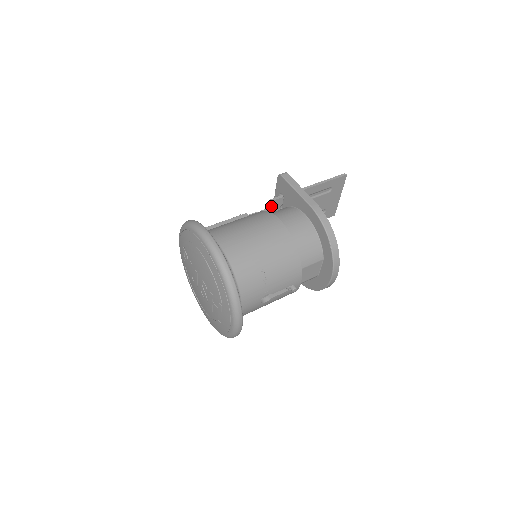
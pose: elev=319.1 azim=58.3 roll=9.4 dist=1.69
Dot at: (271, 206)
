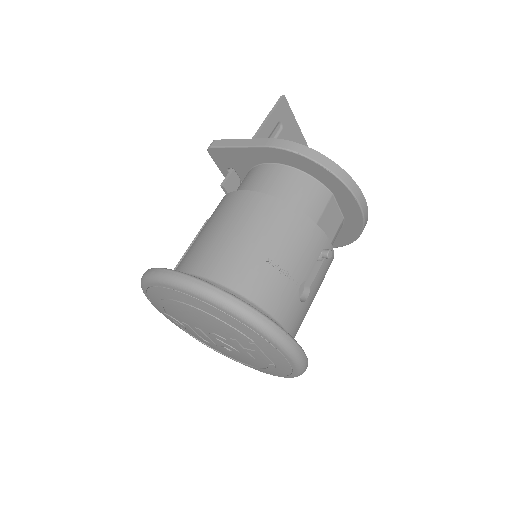
Dot at: (229, 190)
